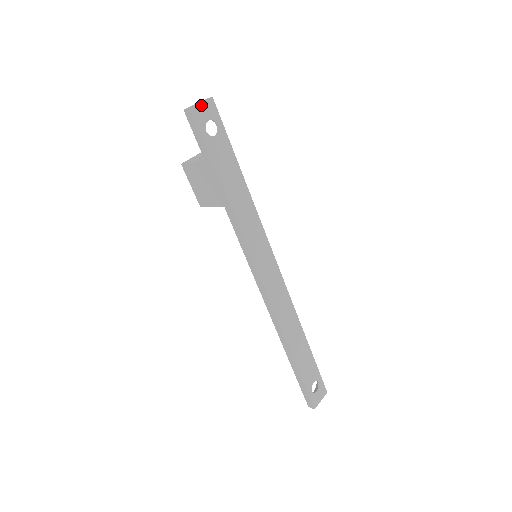
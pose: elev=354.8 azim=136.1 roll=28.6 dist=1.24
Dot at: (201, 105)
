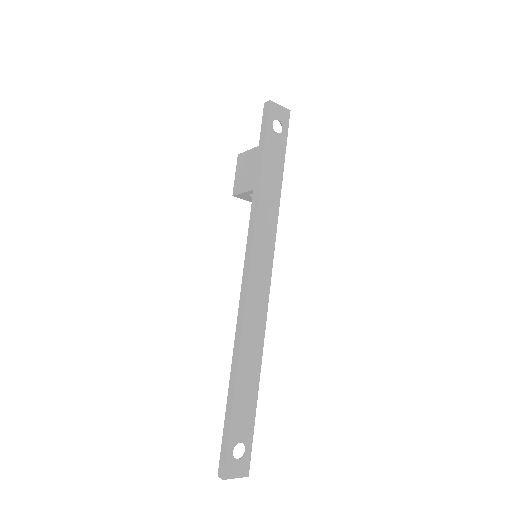
Dot at: (279, 107)
